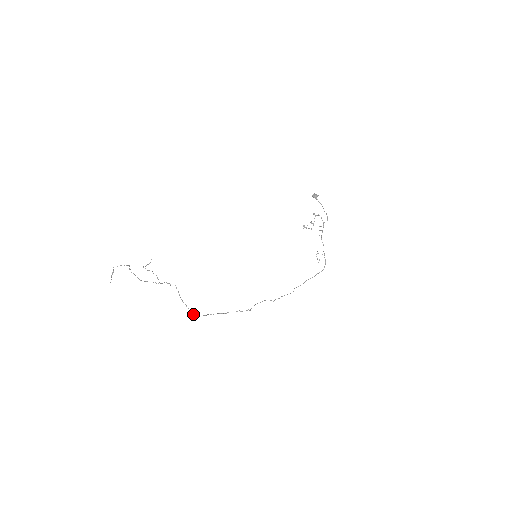
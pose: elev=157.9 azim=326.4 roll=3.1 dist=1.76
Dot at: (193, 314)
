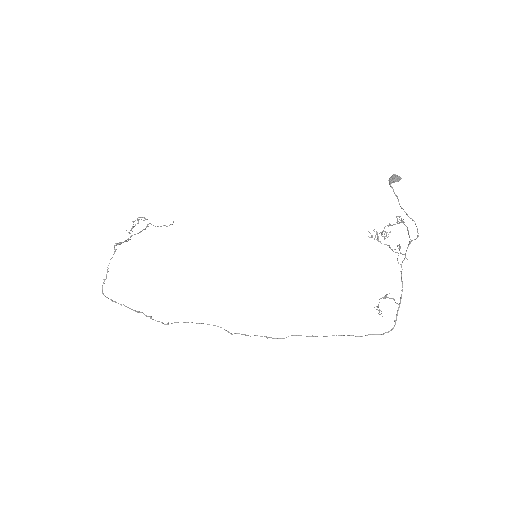
Dot at: (102, 292)
